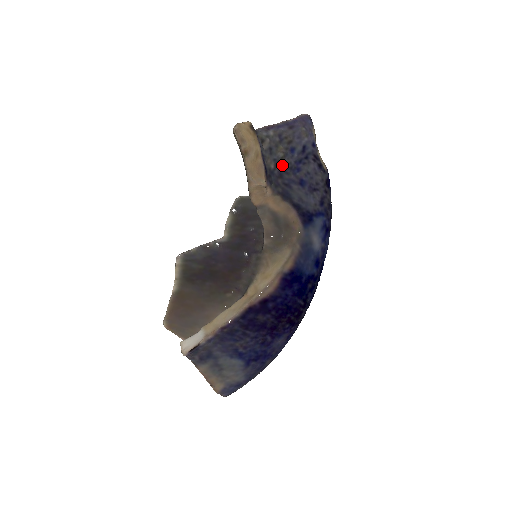
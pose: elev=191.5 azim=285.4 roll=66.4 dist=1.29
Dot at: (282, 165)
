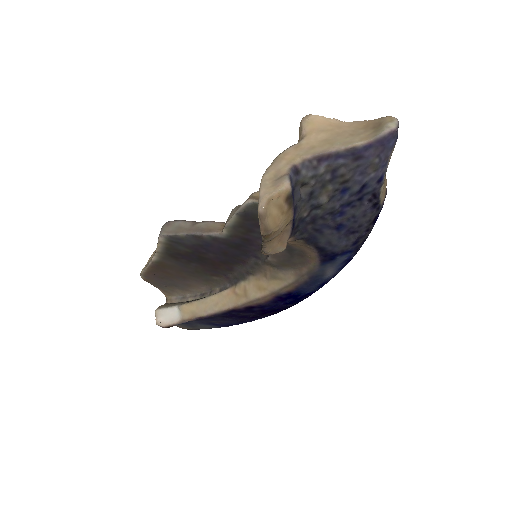
Dot at: (320, 210)
